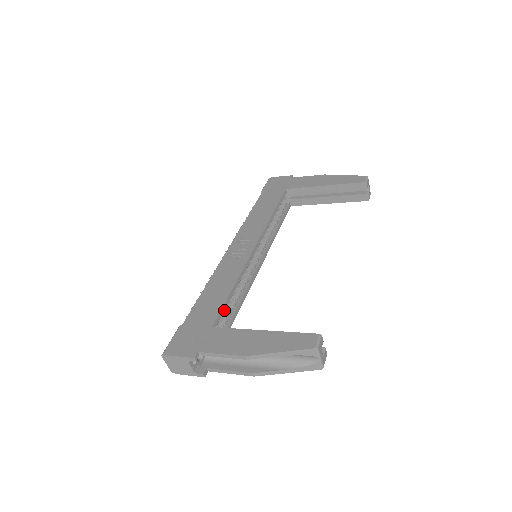
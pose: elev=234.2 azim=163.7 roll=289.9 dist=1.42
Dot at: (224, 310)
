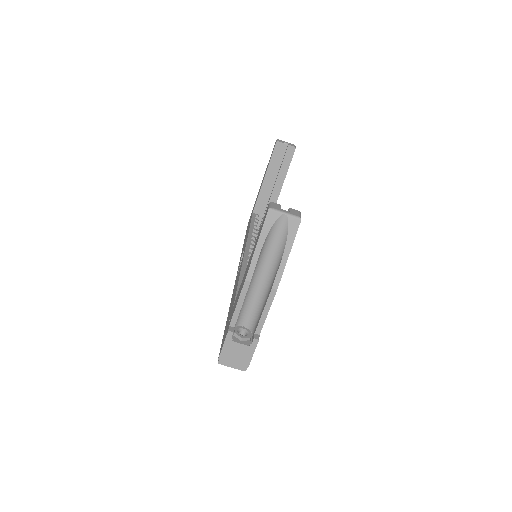
Dot at: occluded
